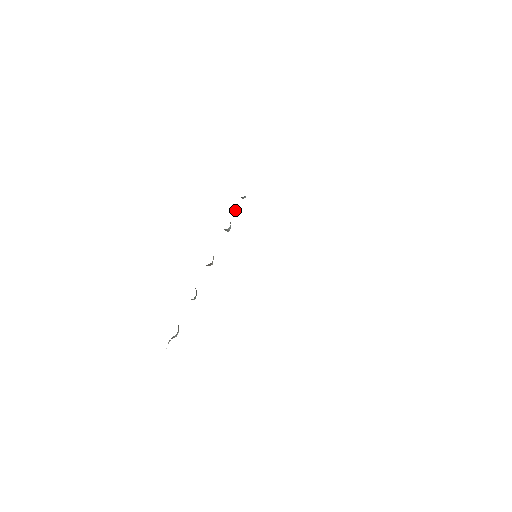
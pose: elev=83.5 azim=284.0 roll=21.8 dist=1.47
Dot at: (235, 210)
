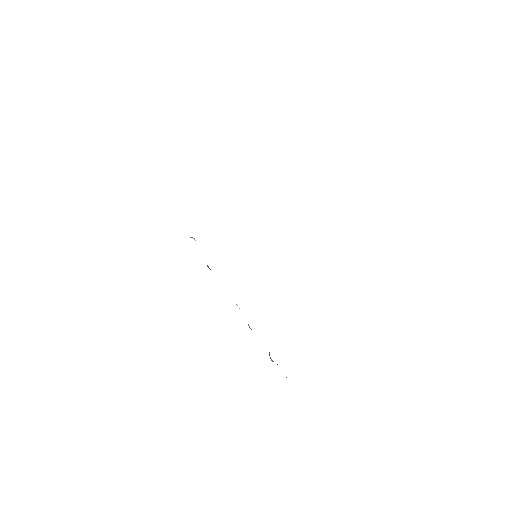
Dot at: occluded
